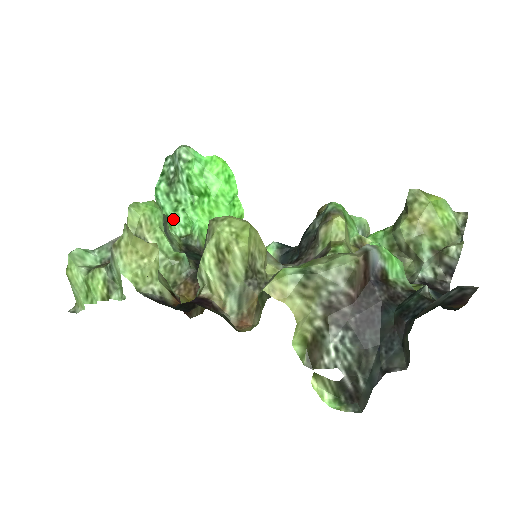
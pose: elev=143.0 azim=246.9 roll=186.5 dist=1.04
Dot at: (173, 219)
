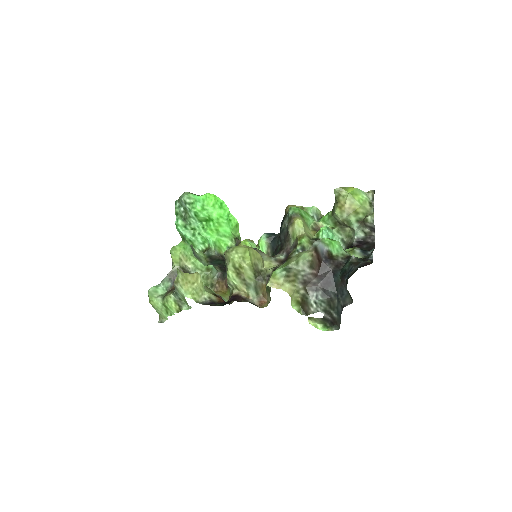
Dot at: (194, 241)
